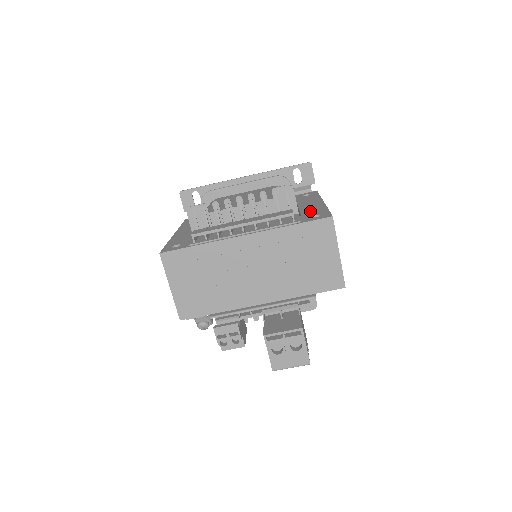
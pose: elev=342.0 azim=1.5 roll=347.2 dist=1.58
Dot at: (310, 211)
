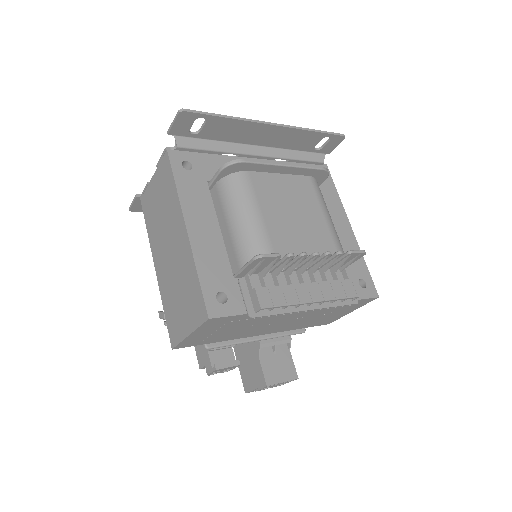
Dot at: occluded
